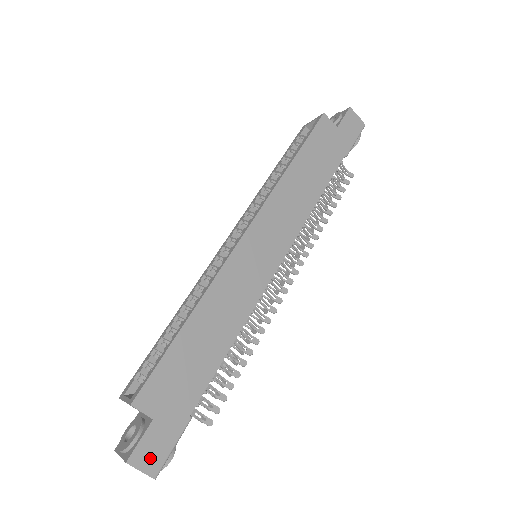
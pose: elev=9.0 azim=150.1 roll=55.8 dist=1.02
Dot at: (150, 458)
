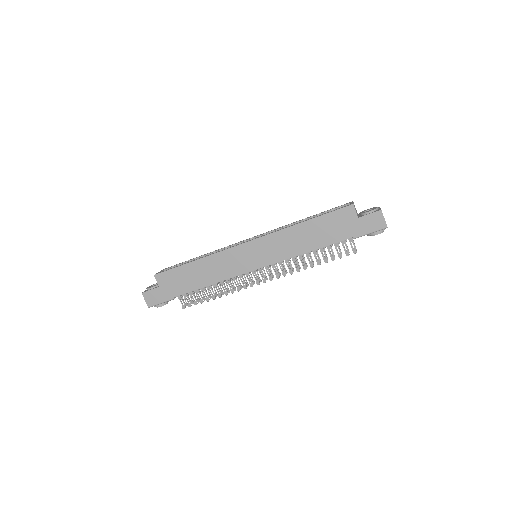
Dot at: (150, 299)
